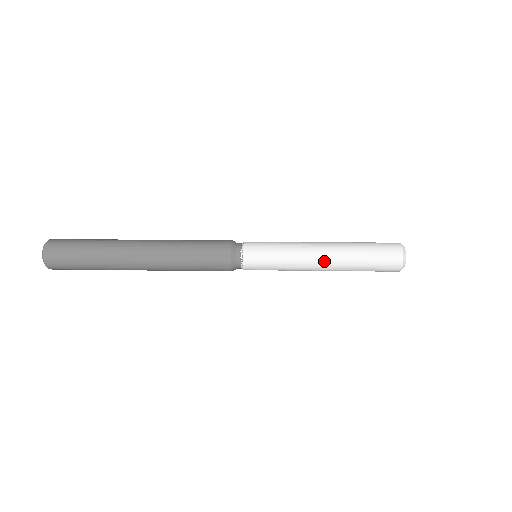
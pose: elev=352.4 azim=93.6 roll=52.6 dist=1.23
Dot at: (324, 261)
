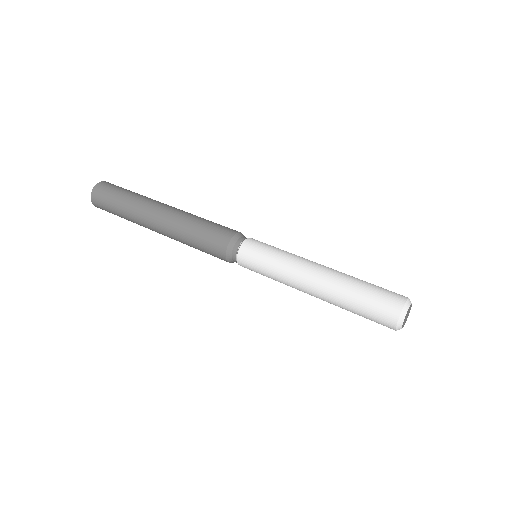
Dot at: (313, 283)
